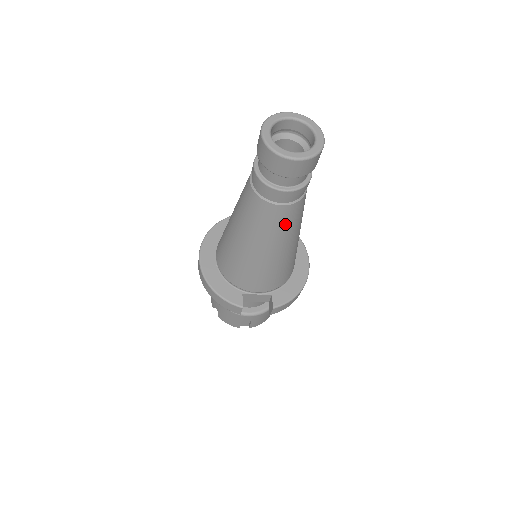
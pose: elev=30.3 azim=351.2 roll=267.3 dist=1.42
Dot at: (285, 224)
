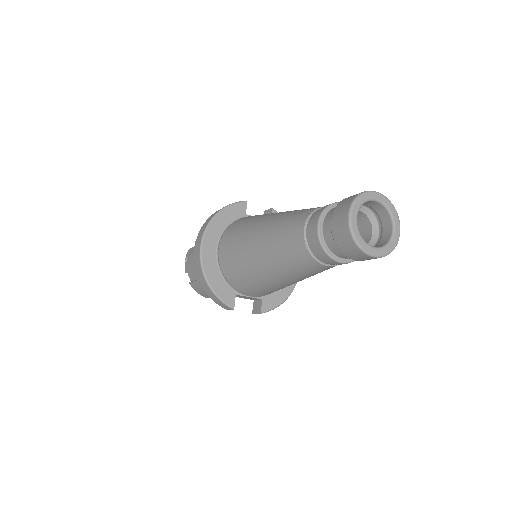
Dot at: (317, 273)
